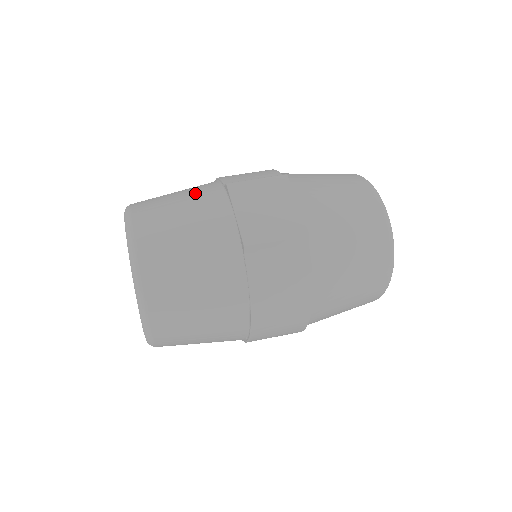
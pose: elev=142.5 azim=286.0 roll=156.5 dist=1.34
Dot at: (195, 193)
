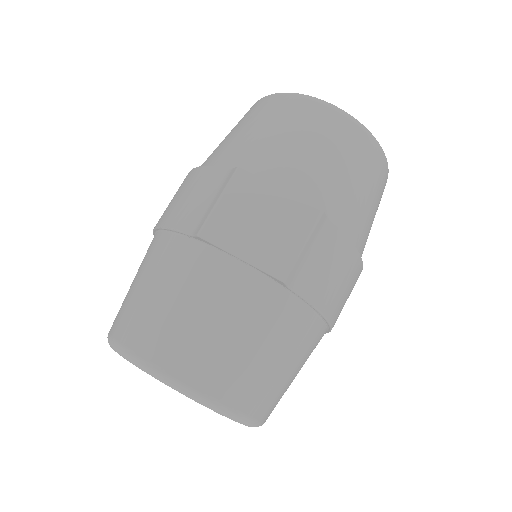
Dot at: (170, 271)
